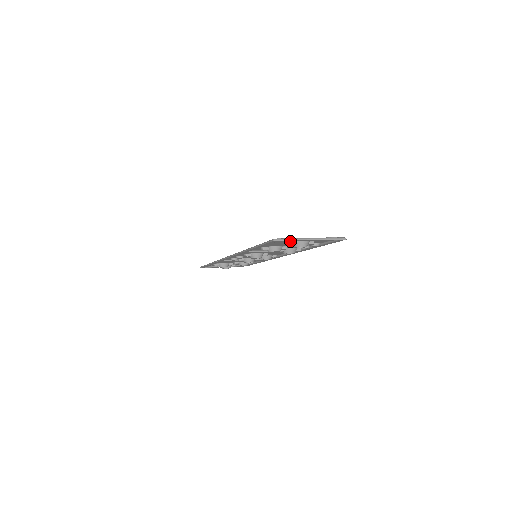
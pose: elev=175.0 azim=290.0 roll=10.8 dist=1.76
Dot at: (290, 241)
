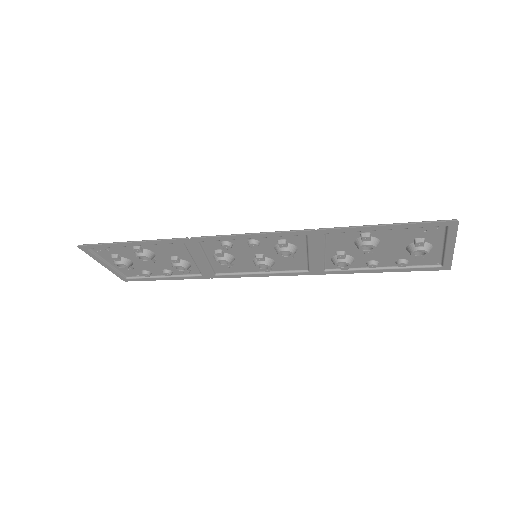
Dot at: (426, 238)
